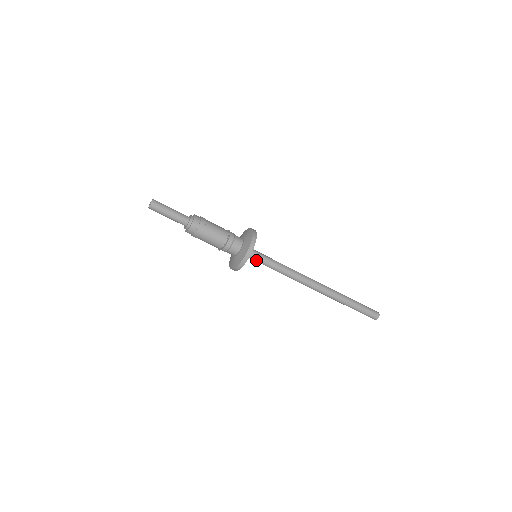
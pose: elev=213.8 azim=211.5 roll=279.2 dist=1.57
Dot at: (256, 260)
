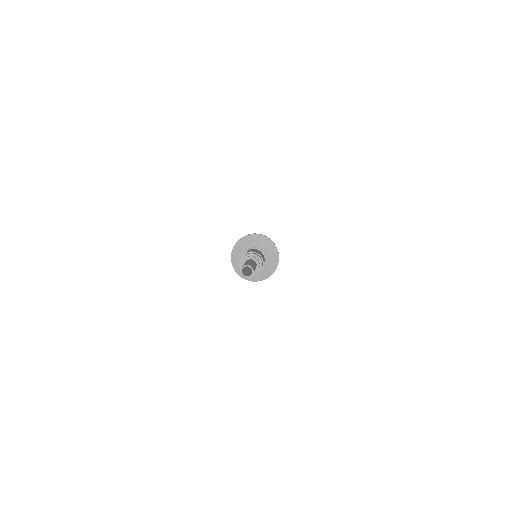
Dot at: occluded
